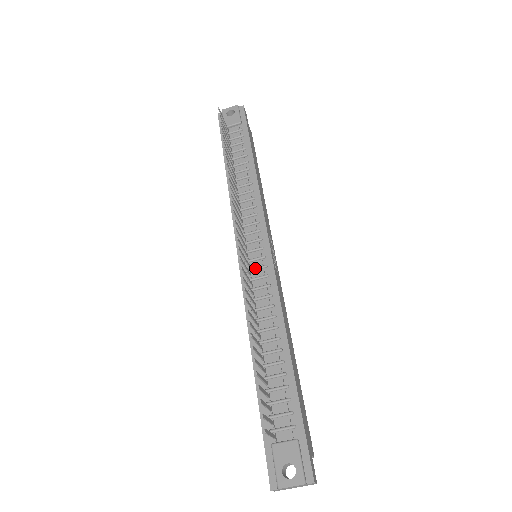
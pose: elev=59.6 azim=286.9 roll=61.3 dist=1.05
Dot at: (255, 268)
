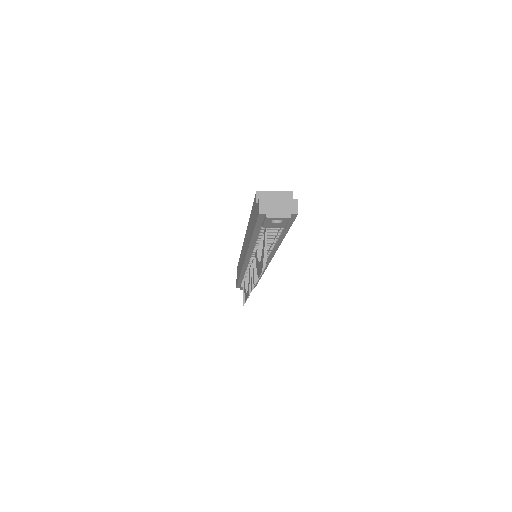
Dot at: occluded
